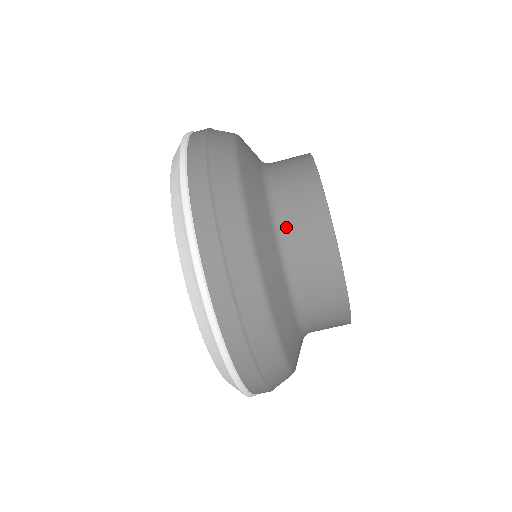
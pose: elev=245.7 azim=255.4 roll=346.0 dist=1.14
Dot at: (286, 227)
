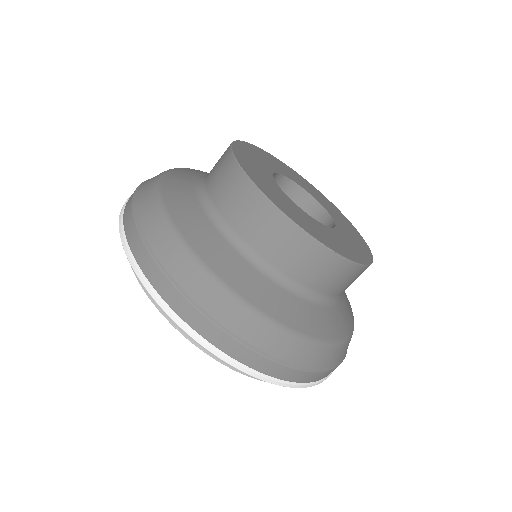
Dot at: (293, 278)
